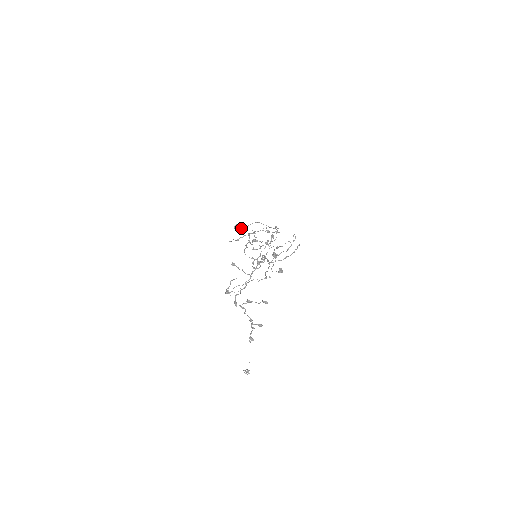
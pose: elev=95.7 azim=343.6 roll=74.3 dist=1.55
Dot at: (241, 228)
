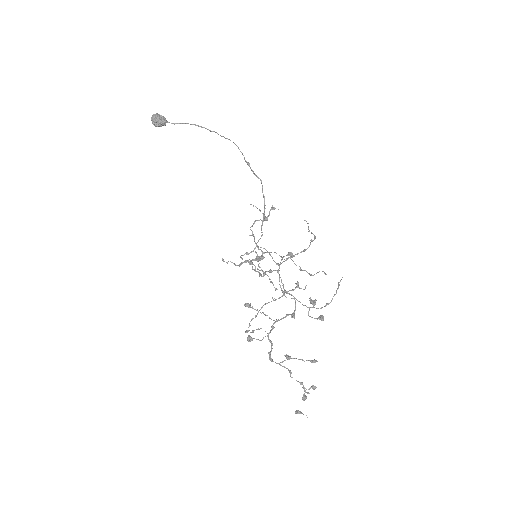
Dot at: (164, 123)
